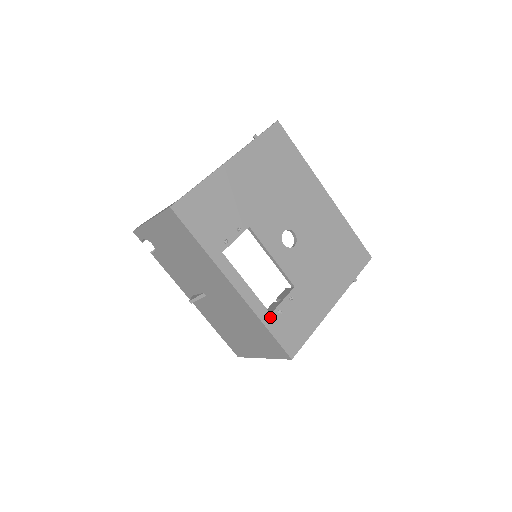
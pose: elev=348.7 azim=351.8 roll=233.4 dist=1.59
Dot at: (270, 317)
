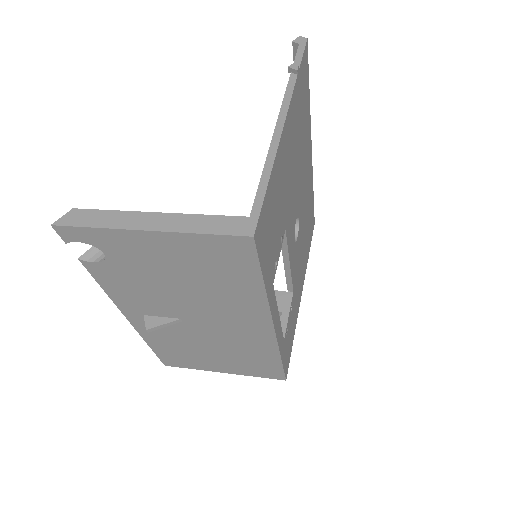
Dot at: (283, 344)
